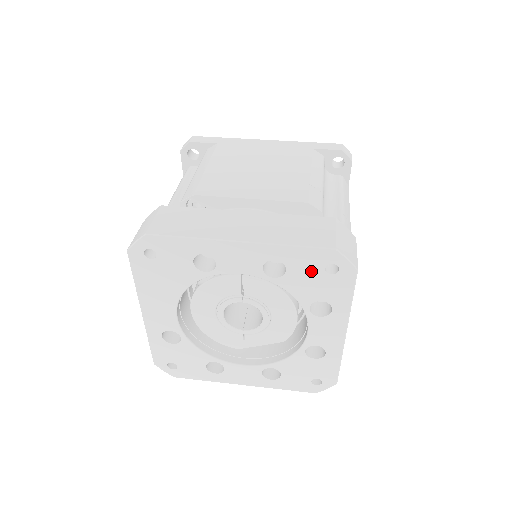
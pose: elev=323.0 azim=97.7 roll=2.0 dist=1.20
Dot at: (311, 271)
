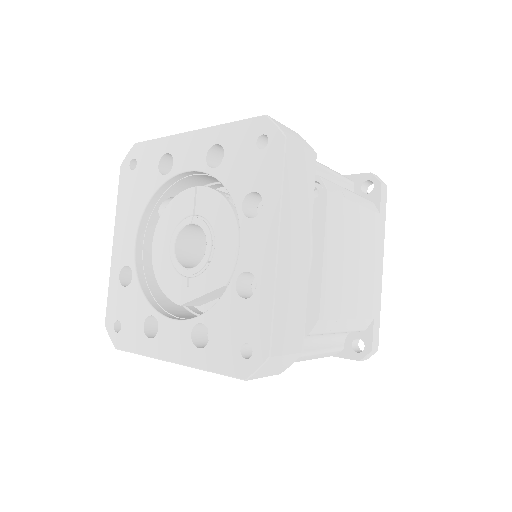
Dot at: (244, 150)
